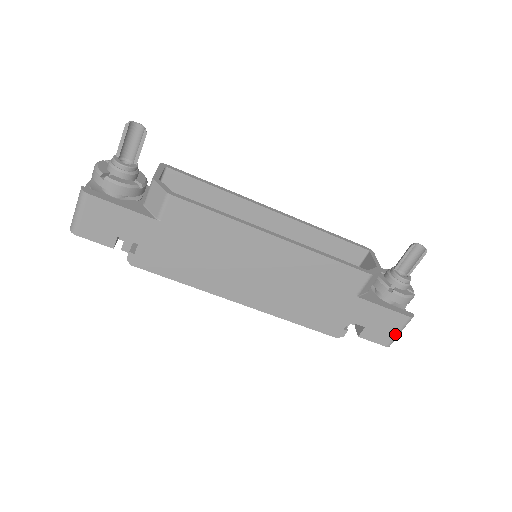
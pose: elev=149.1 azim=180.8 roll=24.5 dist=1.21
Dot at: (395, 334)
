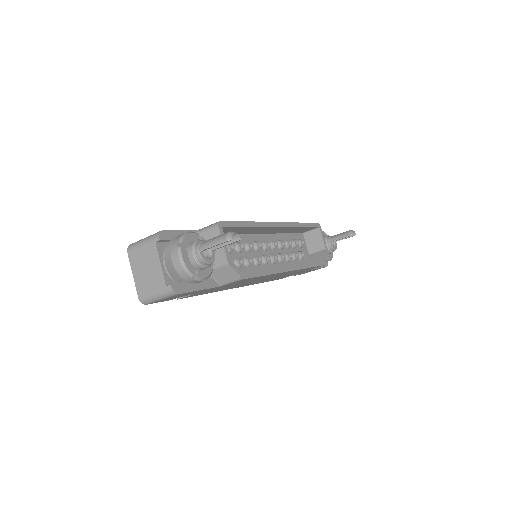
Dot at: occluded
